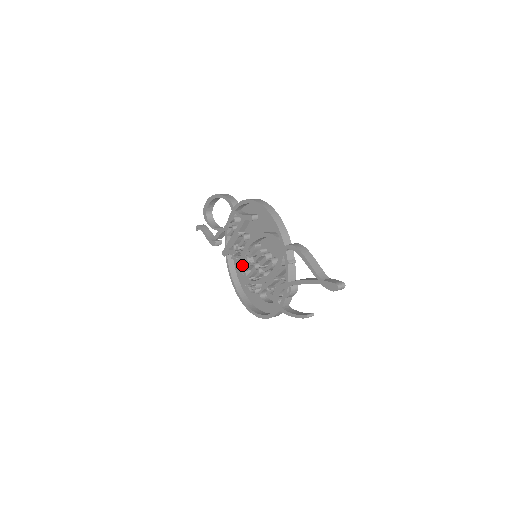
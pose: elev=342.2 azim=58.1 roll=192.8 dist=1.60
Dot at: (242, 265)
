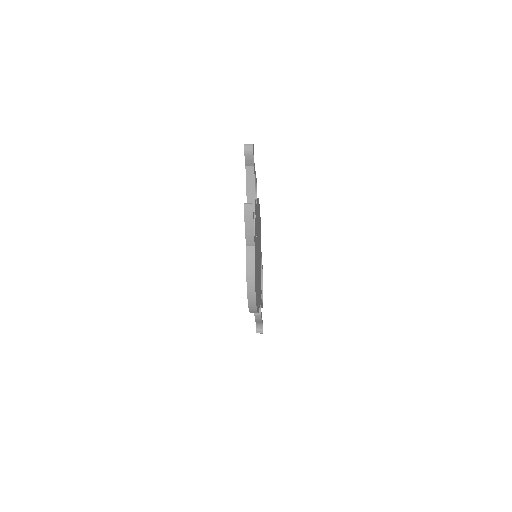
Dot at: occluded
